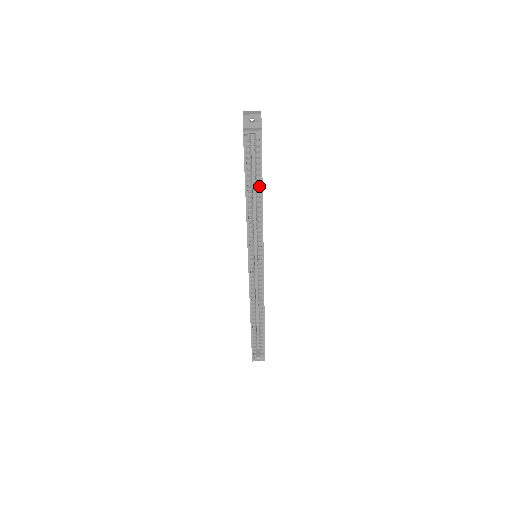
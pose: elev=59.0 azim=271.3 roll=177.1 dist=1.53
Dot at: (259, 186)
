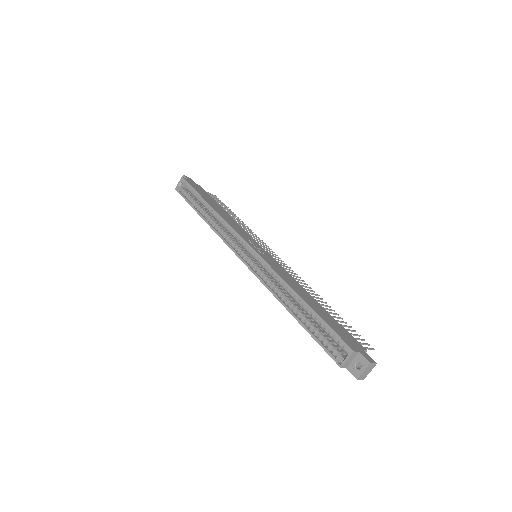
Dot at: (206, 204)
